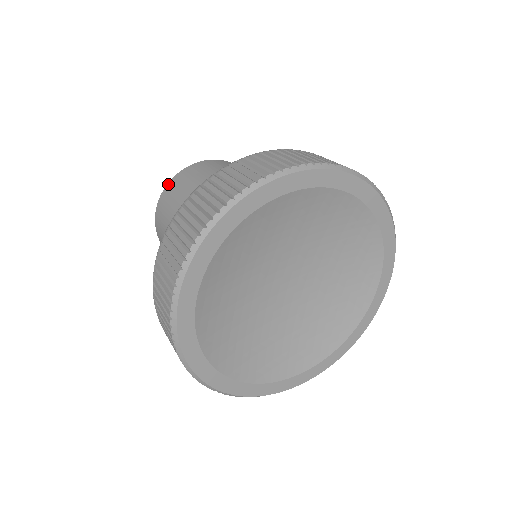
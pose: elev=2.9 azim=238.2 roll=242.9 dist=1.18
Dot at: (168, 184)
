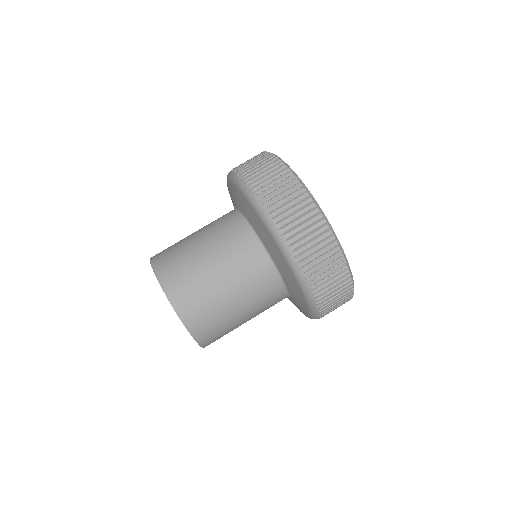
Dot at: (151, 258)
